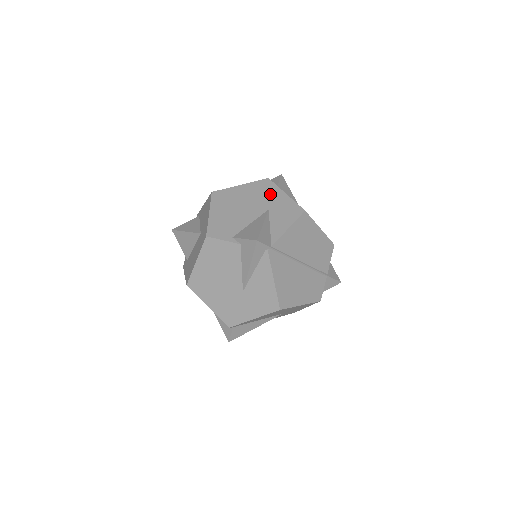
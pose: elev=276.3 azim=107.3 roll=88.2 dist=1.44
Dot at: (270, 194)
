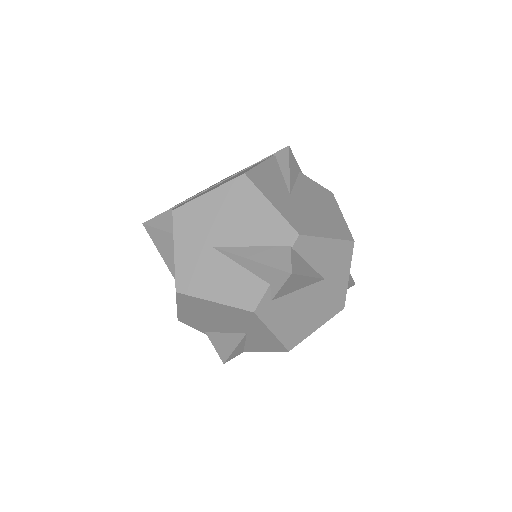
Dot at: (252, 326)
